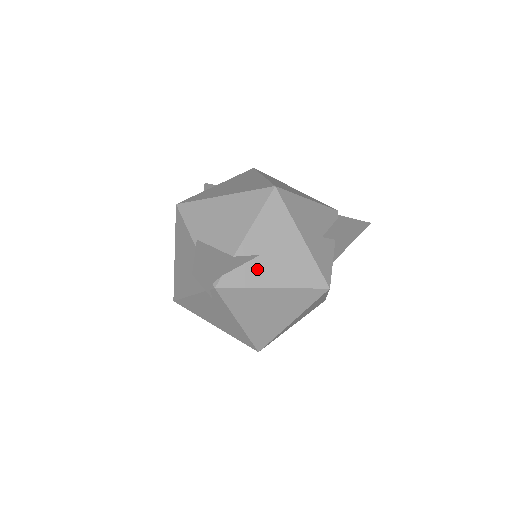
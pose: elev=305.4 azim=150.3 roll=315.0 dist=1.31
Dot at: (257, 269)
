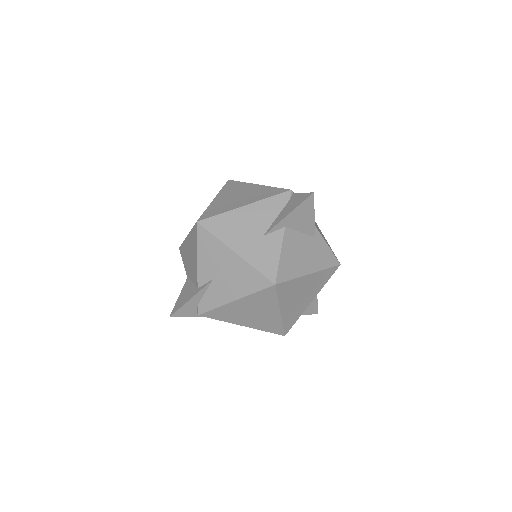
Dot at: (216, 291)
